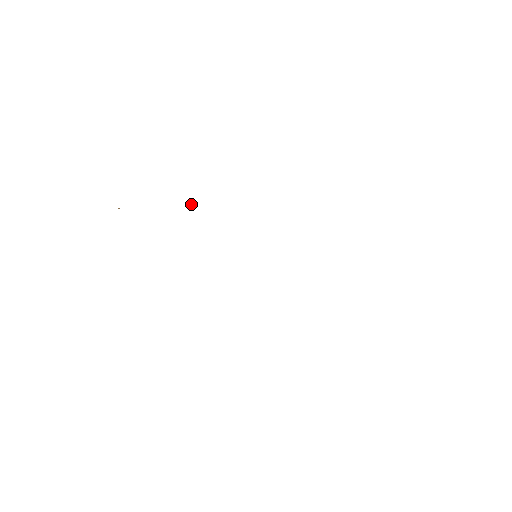
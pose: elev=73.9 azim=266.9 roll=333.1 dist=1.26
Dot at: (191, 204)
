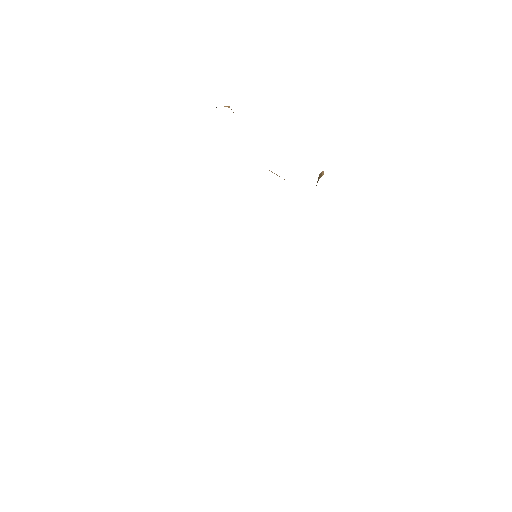
Dot at: occluded
